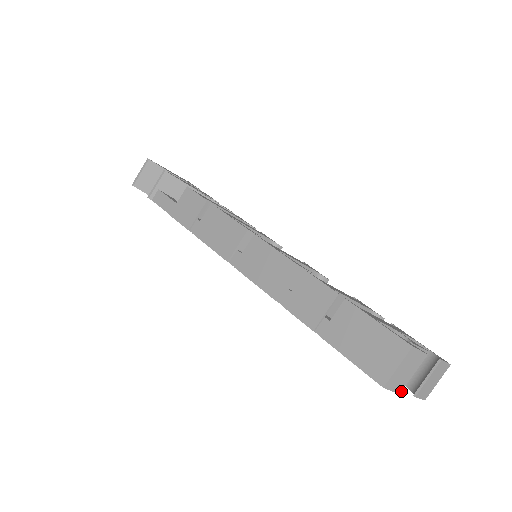
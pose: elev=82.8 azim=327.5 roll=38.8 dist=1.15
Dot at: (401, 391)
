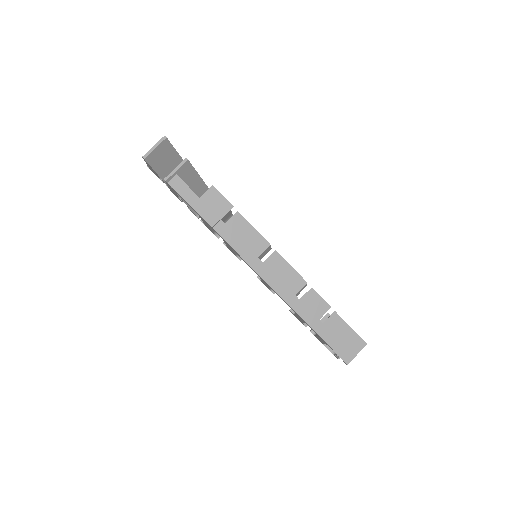
Dot at: occluded
